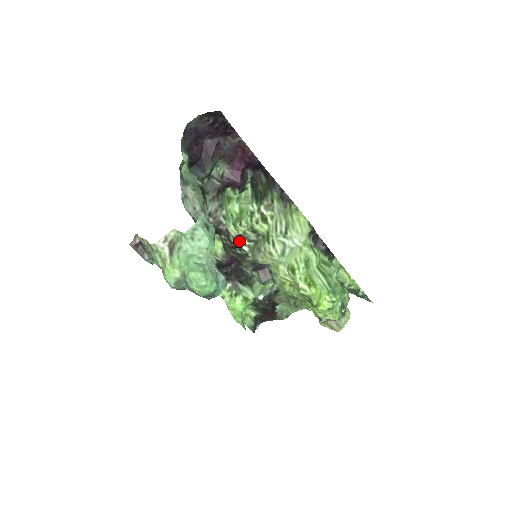
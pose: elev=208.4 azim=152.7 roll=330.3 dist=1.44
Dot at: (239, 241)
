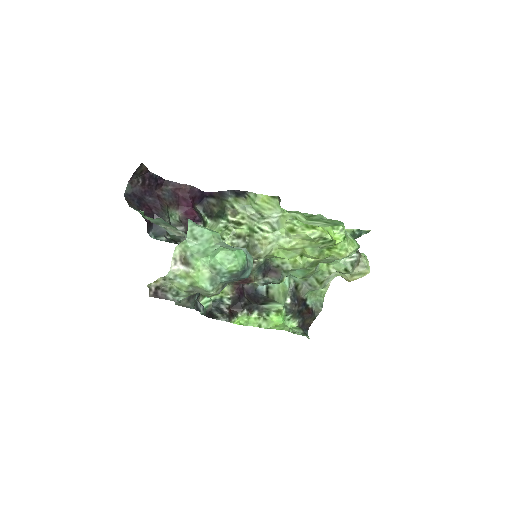
Dot at: occluded
